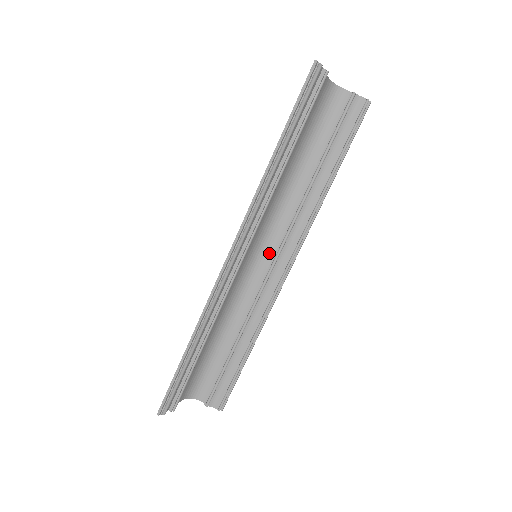
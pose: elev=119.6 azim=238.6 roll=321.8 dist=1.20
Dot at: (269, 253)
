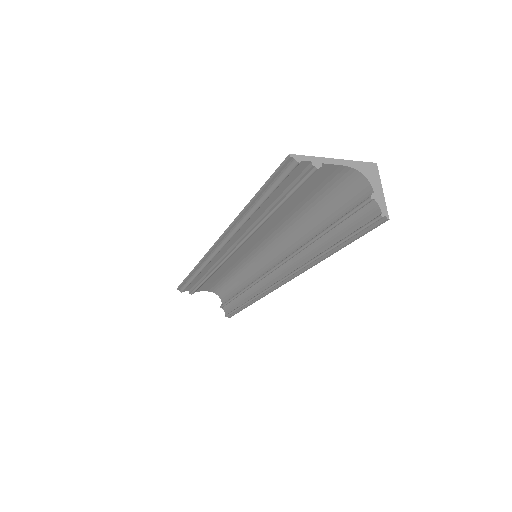
Dot at: (273, 260)
